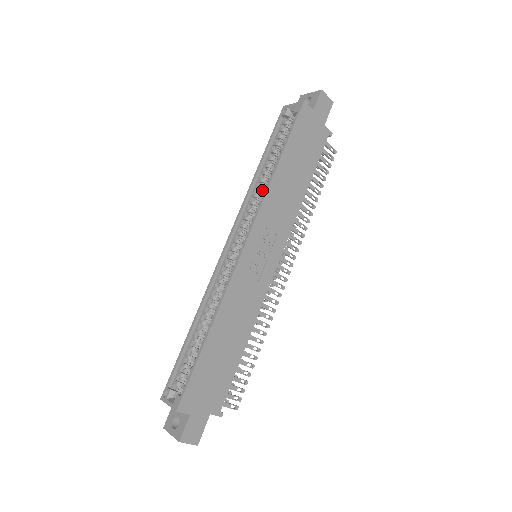
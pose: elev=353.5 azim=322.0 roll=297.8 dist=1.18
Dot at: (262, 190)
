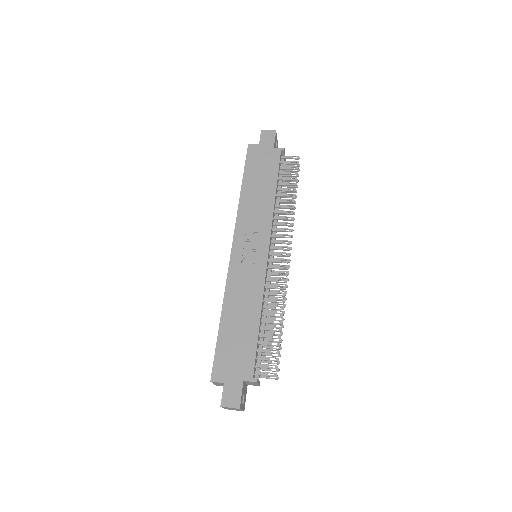
Dot at: occluded
